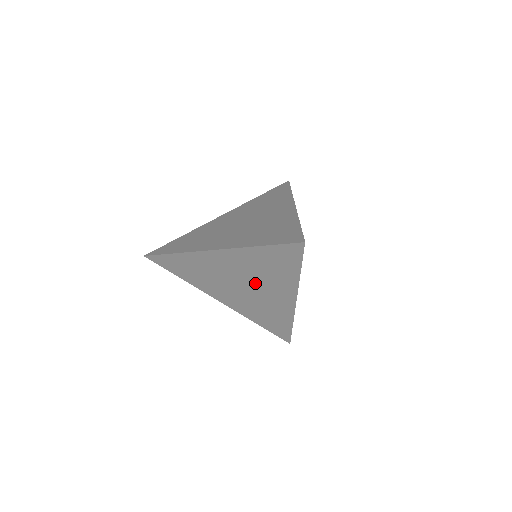
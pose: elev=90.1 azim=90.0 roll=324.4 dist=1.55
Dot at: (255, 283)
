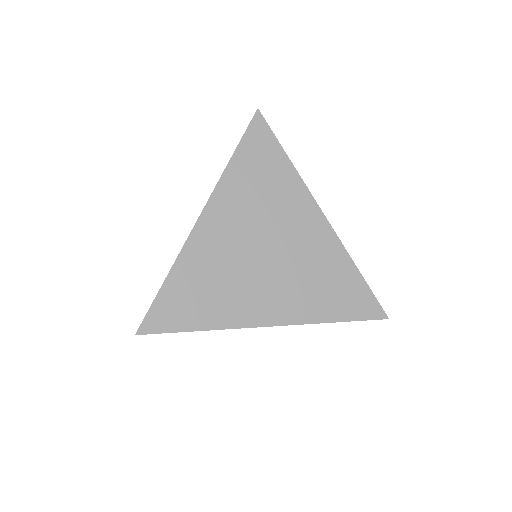
Dot at: (270, 229)
